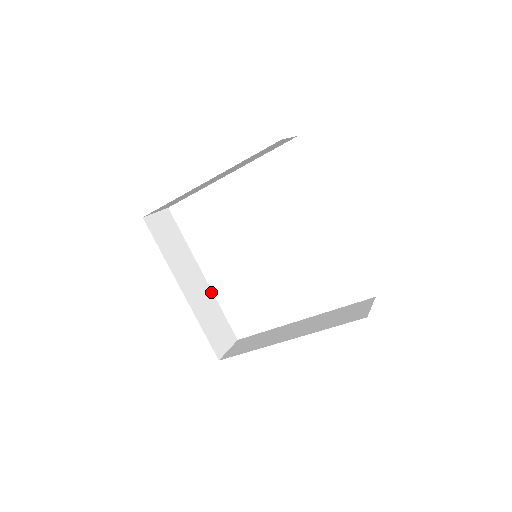
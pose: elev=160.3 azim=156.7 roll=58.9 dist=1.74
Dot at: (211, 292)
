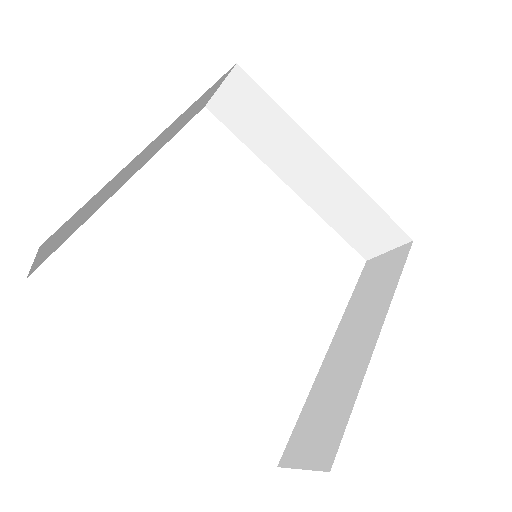
Dot at: occluded
